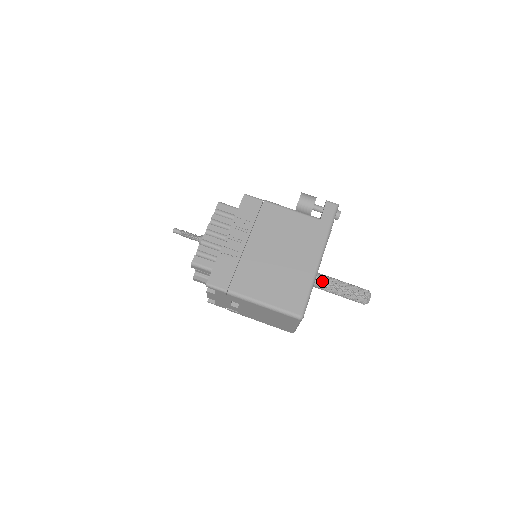
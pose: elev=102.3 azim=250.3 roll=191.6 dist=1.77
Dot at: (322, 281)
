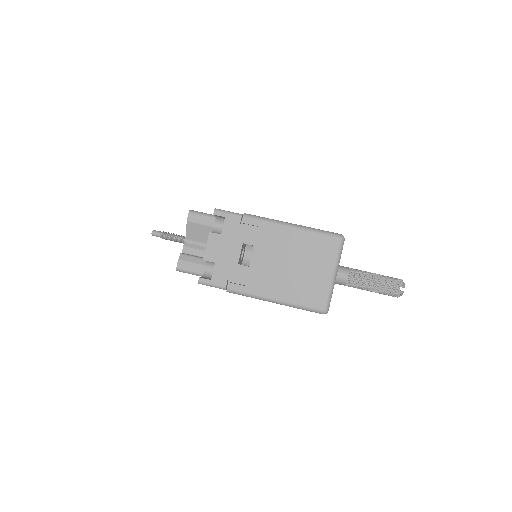
Dot at: (343, 266)
